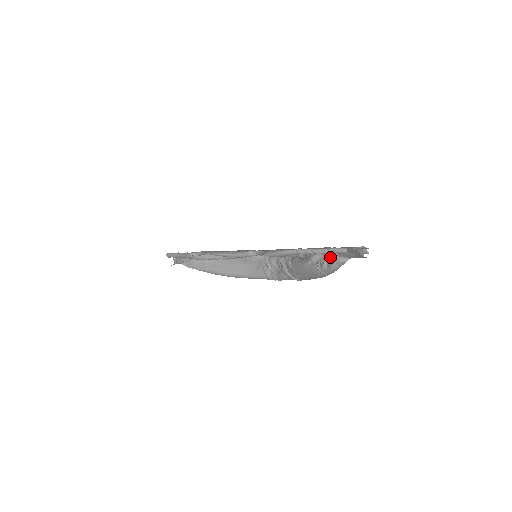
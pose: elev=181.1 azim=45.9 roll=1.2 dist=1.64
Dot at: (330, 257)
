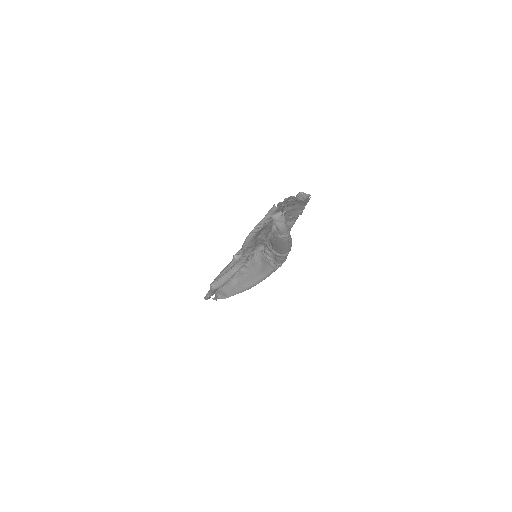
Dot at: occluded
